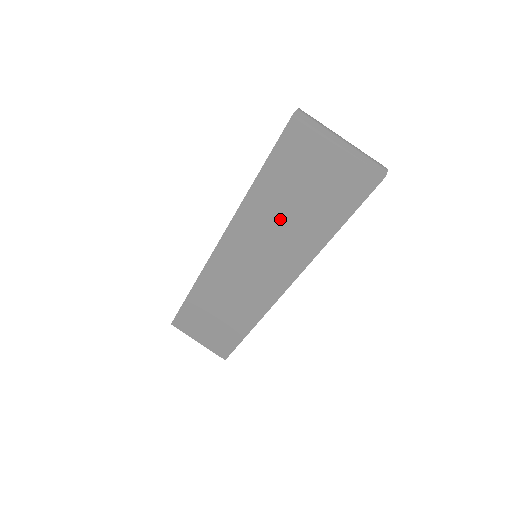
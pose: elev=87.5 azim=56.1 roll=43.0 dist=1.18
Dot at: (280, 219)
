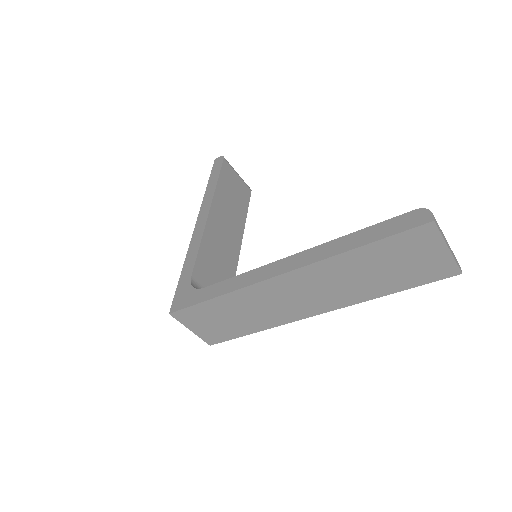
Dot at: (359, 274)
